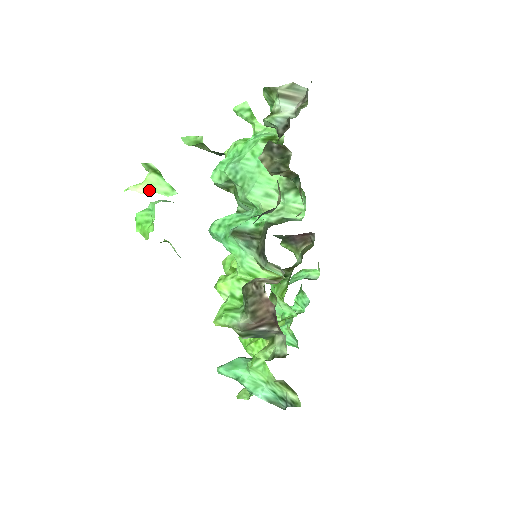
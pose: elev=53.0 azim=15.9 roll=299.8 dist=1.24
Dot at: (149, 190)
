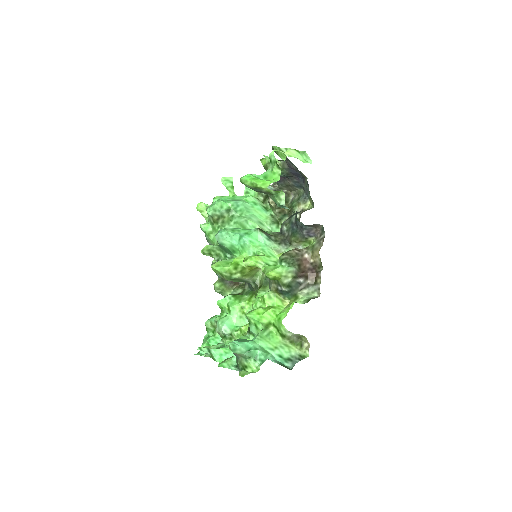
Dot at: (291, 156)
